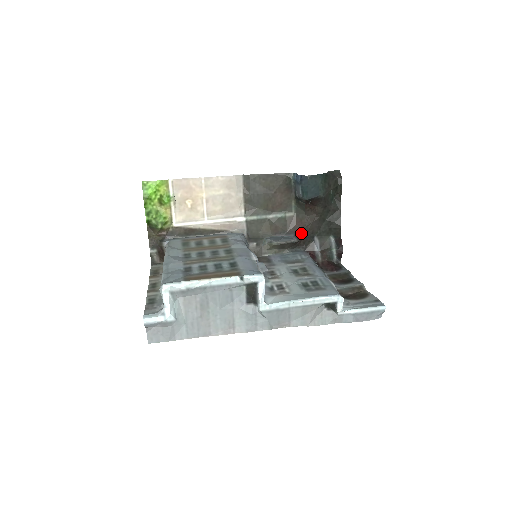
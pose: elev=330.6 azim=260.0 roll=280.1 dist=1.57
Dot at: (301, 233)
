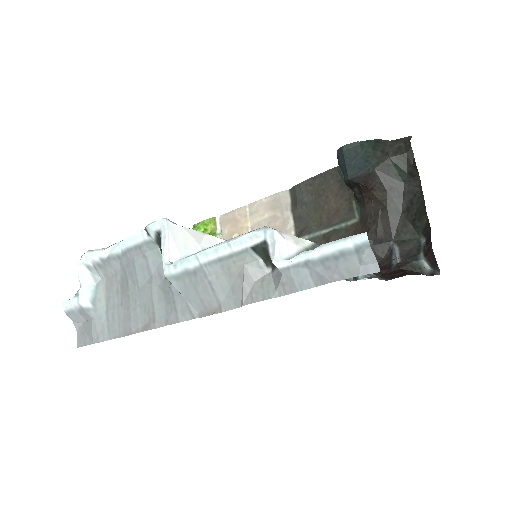
Dot at: occluded
